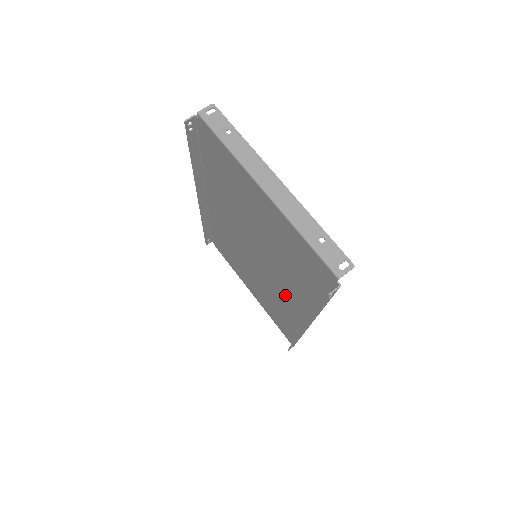
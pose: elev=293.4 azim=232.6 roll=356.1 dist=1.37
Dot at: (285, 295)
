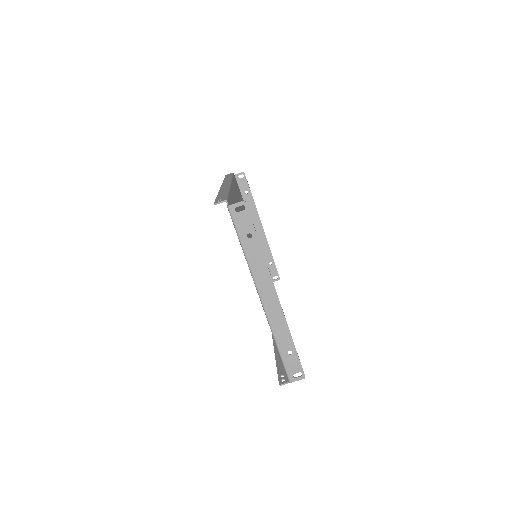
Dot at: occluded
